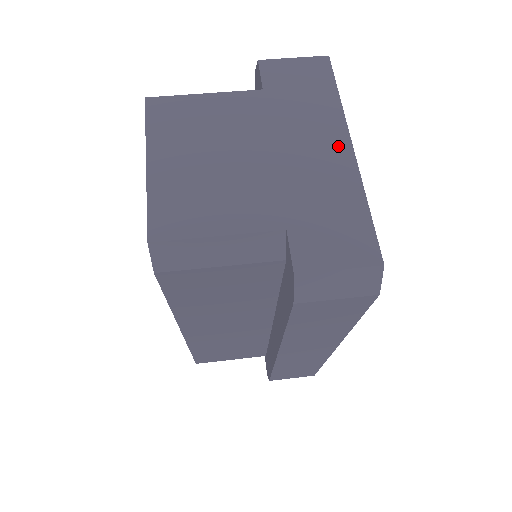
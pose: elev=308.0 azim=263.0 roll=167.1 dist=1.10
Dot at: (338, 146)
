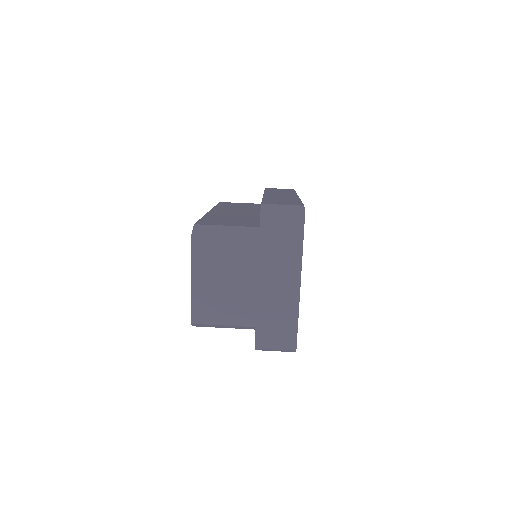
Dot at: (293, 284)
